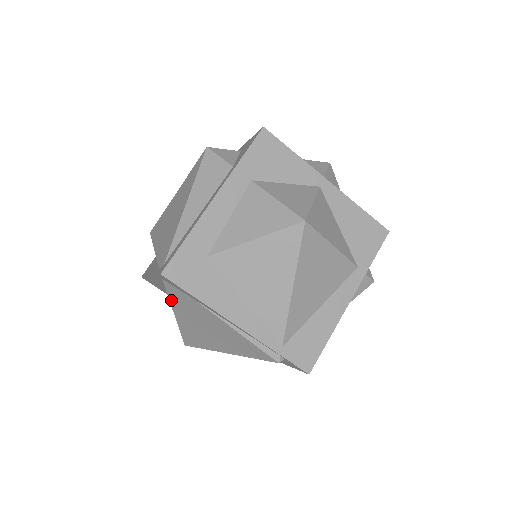
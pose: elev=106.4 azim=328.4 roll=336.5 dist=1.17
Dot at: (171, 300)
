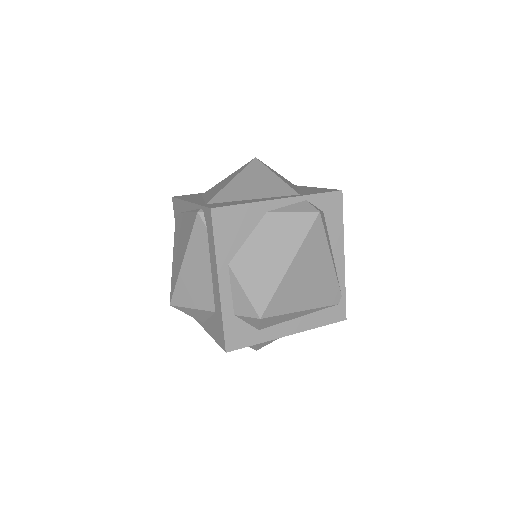
Dot at: (175, 238)
